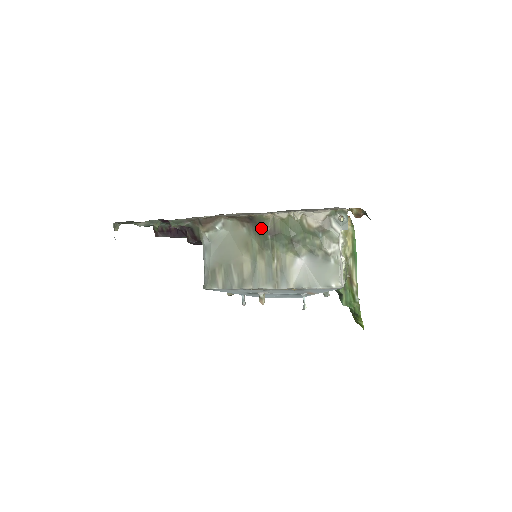
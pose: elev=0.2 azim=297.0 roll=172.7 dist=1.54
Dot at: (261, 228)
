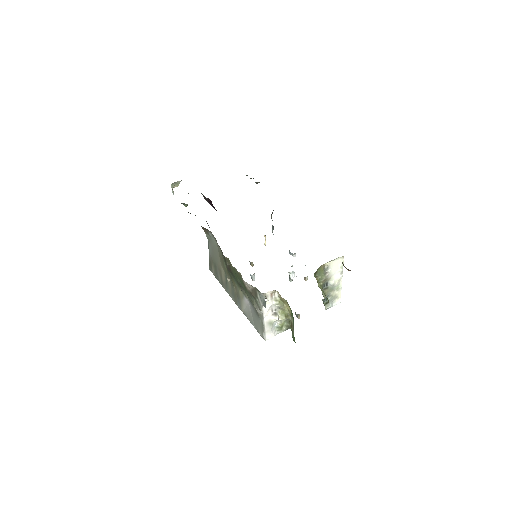
Dot at: (225, 259)
